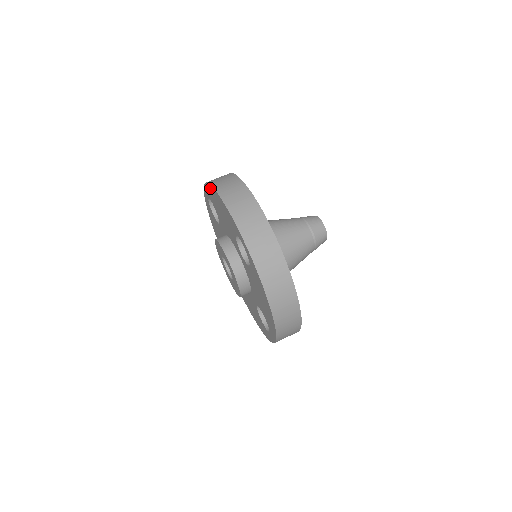
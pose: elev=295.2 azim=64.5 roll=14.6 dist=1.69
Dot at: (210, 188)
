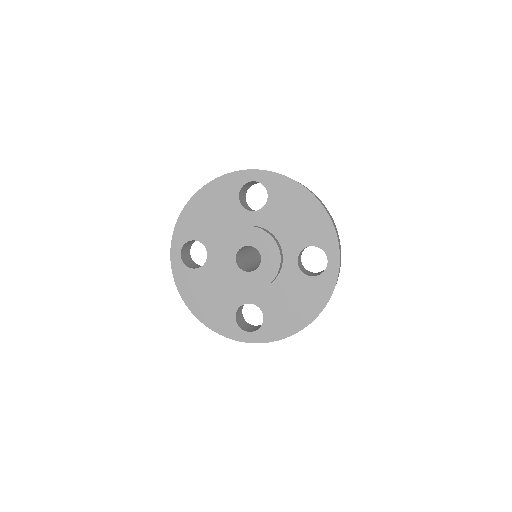
Dot at: (186, 213)
